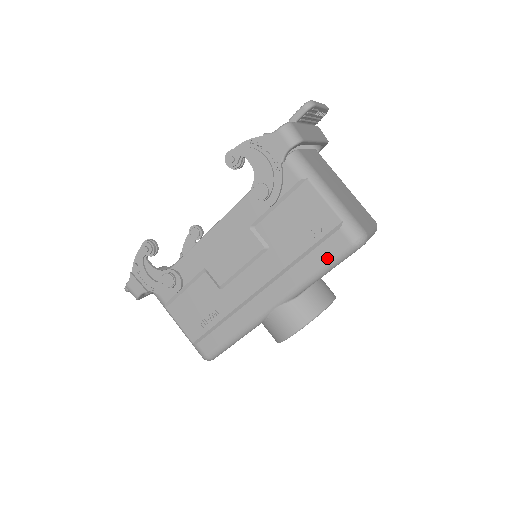
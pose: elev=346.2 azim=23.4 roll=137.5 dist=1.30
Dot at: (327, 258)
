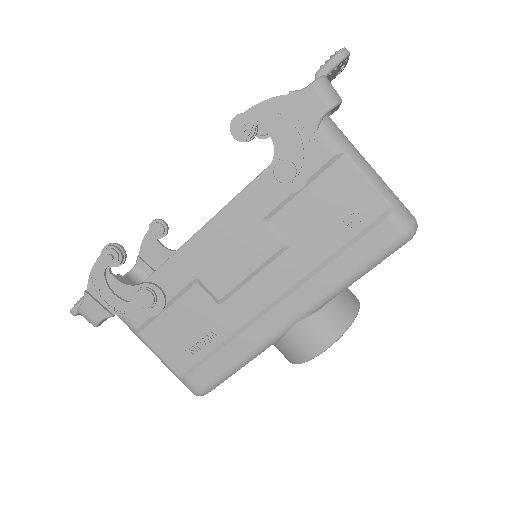
Dot at: (370, 255)
